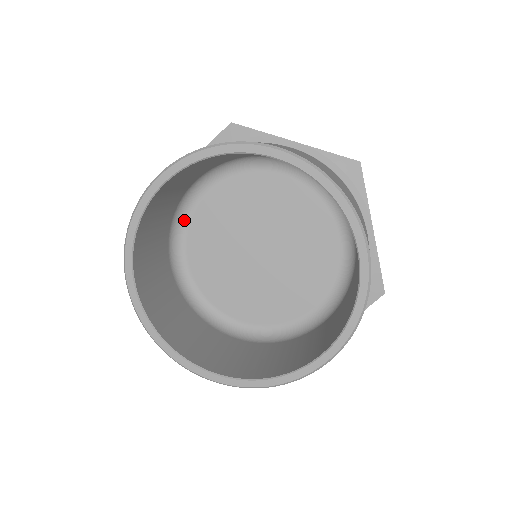
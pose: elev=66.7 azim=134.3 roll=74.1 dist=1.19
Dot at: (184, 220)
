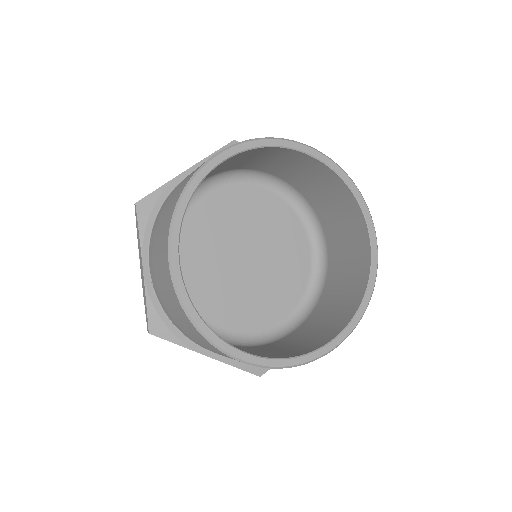
Dot at: occluded
